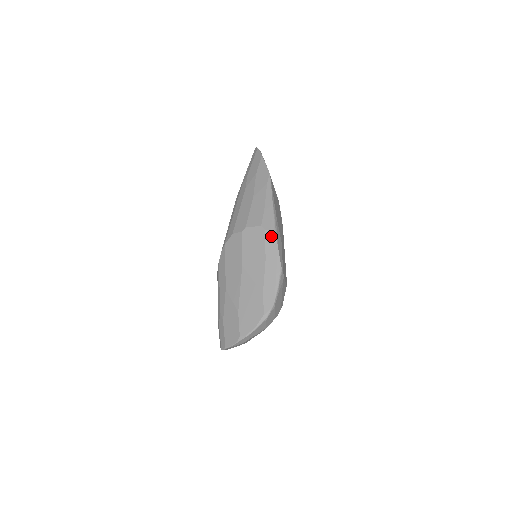
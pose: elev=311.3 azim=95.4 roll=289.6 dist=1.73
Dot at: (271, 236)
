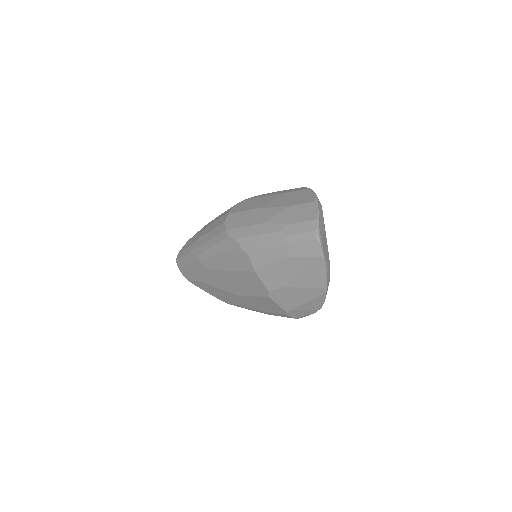
Dot at: occluded
